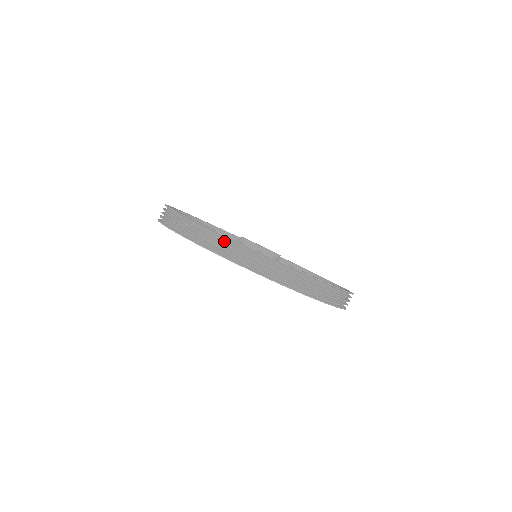
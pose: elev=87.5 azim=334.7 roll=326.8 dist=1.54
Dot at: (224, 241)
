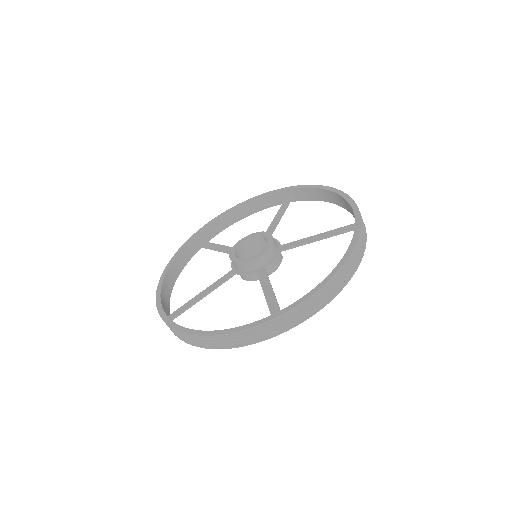
Dot at: (248, 334)
